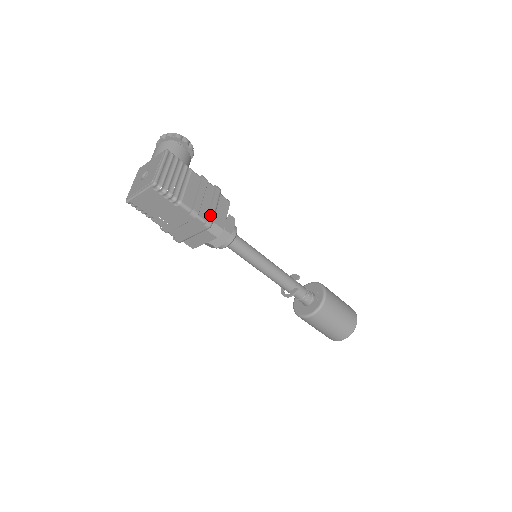
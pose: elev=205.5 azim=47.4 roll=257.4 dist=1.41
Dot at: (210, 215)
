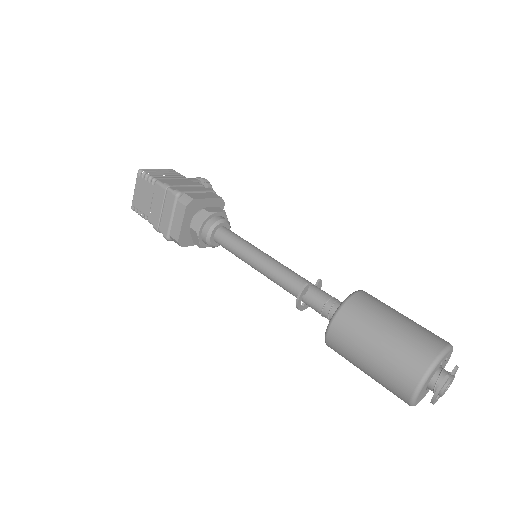
Dot at: (183, 190)
